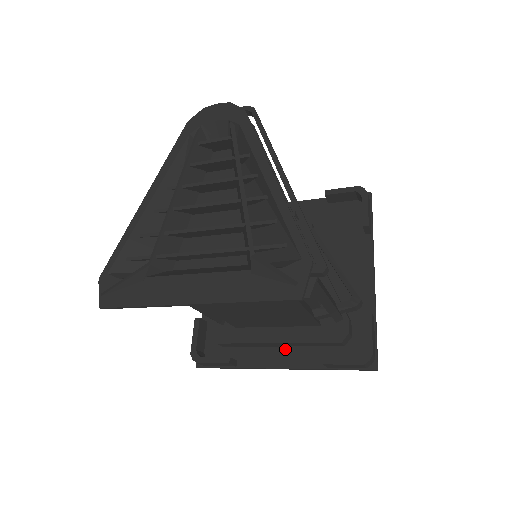
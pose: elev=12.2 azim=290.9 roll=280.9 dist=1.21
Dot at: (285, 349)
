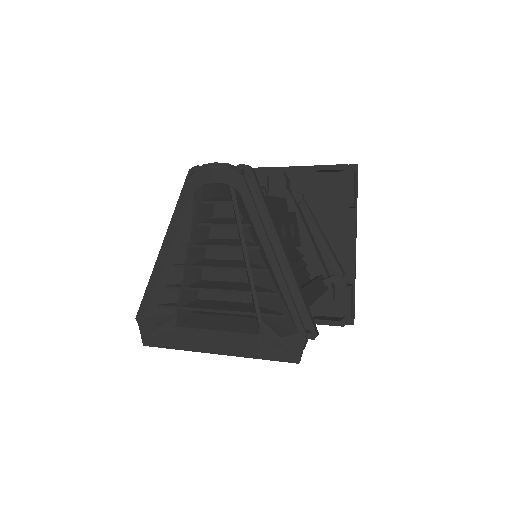
Dot at: occluded
